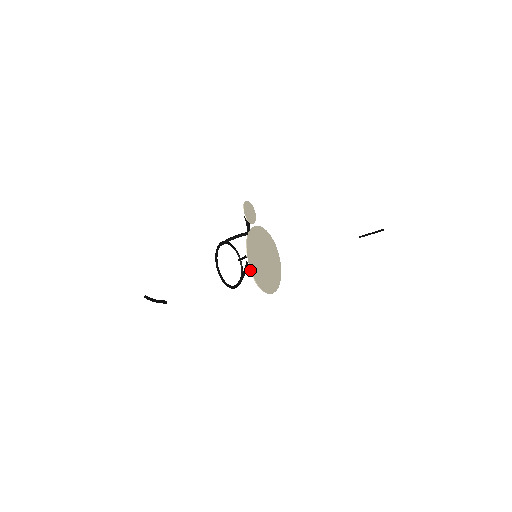
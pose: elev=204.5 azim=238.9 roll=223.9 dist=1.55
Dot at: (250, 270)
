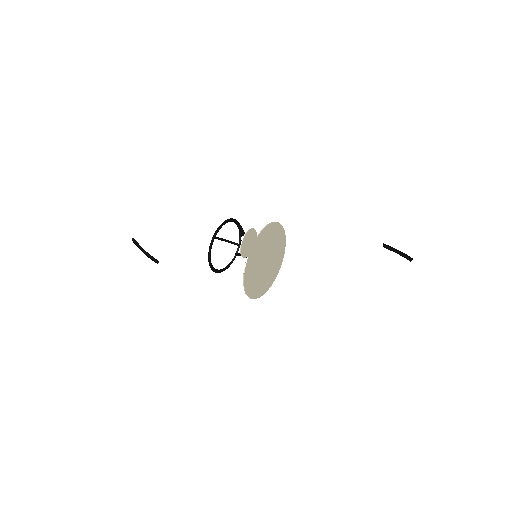
Dot at: occluded
